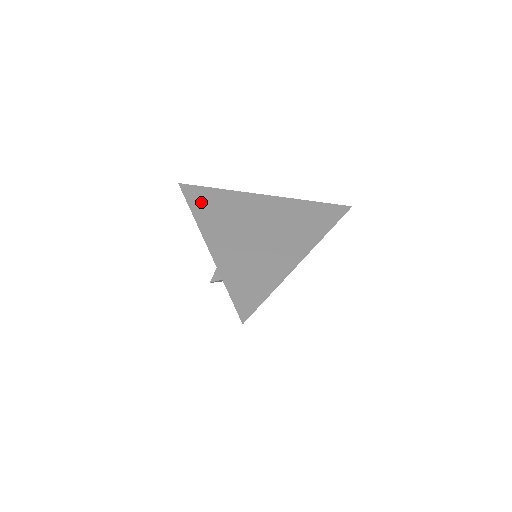
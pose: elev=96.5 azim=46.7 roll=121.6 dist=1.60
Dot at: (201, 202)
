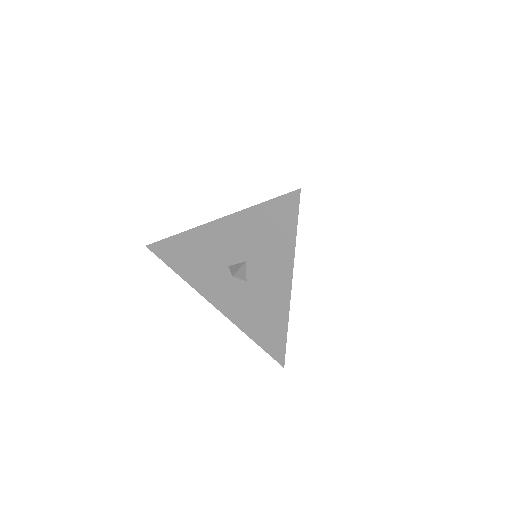
Dot at: occluded
